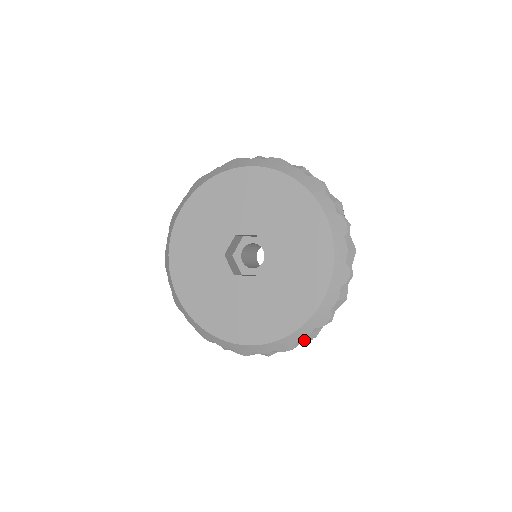
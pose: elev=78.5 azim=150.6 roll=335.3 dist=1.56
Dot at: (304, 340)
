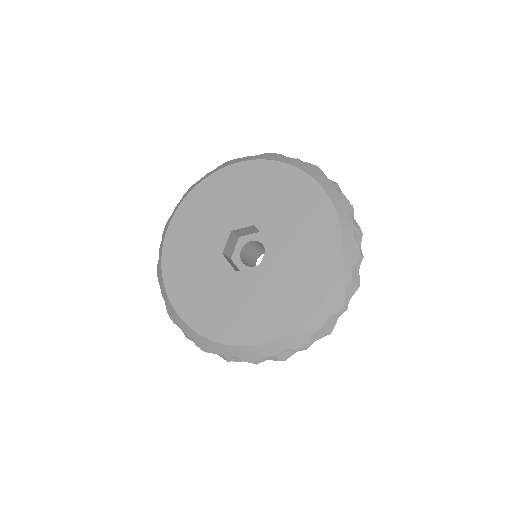
Dot at: occluded
